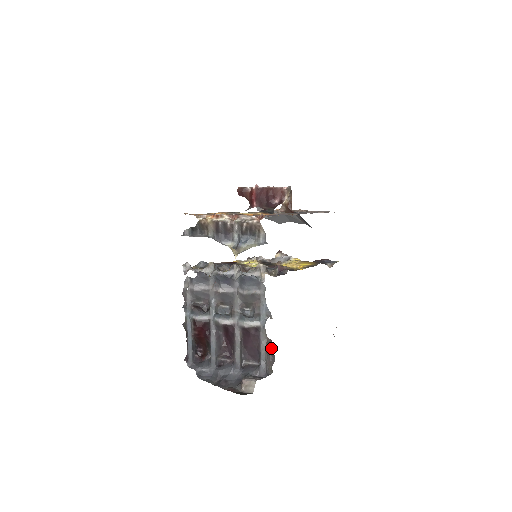
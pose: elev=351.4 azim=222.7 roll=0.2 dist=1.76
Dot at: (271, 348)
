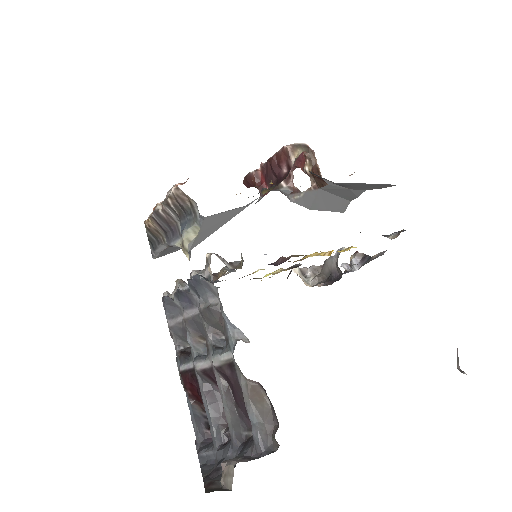
Dot at: (269, 399)
